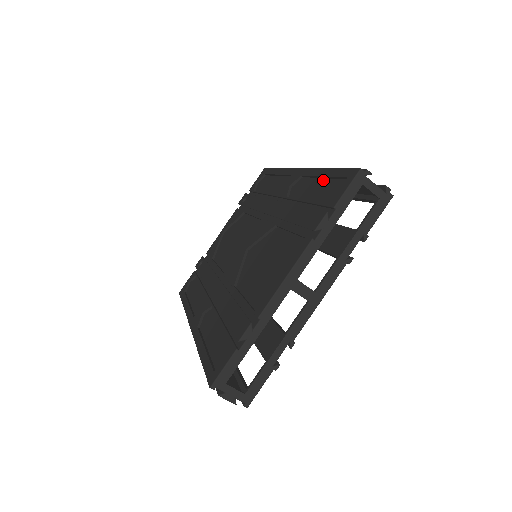
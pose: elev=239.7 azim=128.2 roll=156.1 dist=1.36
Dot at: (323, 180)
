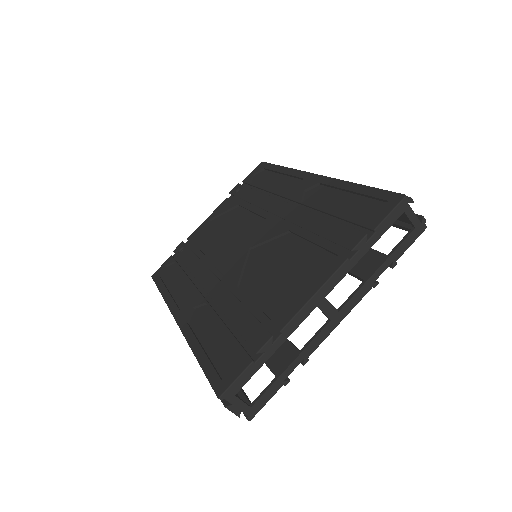
Dot at: (351, 195)
